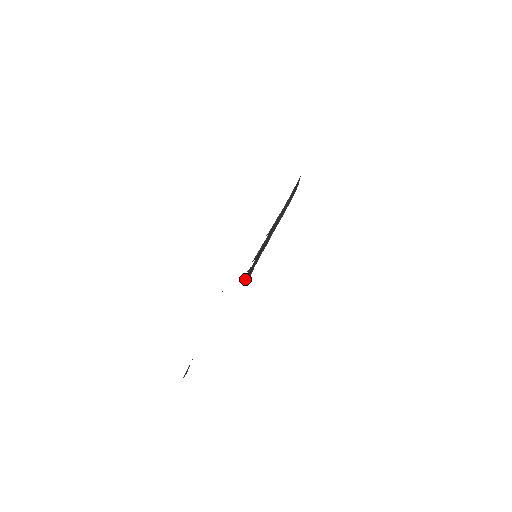
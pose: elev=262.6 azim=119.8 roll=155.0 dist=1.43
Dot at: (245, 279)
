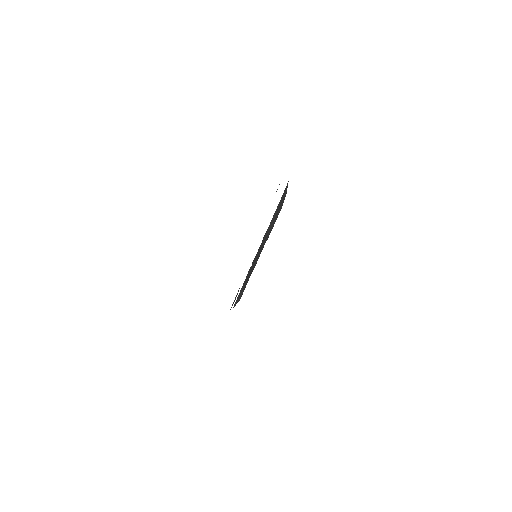
Dot at: (234, 305)
